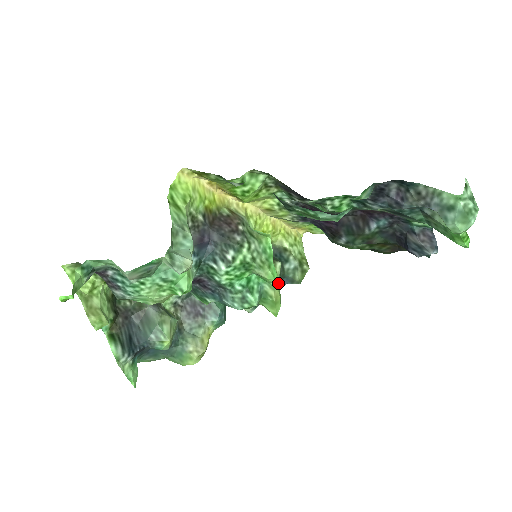
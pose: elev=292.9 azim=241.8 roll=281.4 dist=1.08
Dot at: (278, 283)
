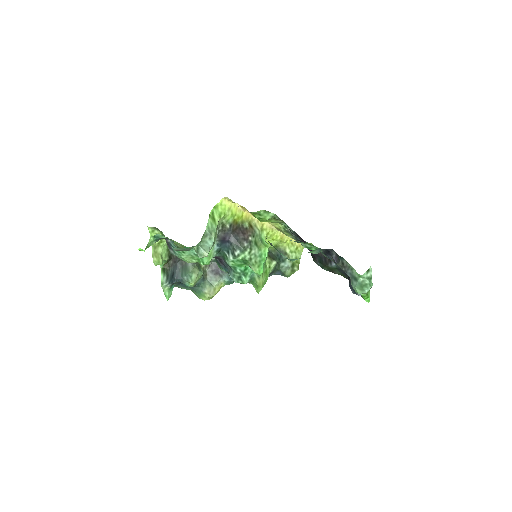
Dot at: (268, 274)
